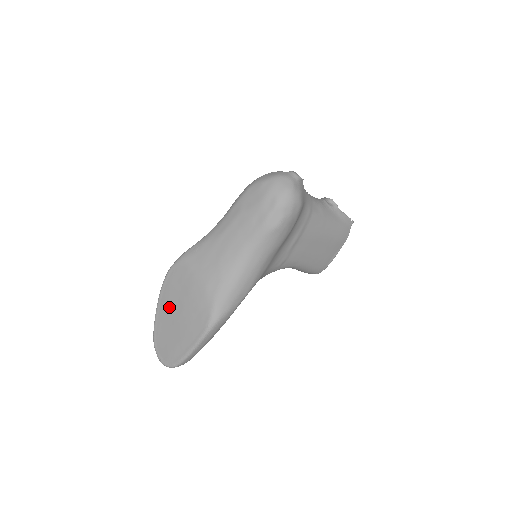
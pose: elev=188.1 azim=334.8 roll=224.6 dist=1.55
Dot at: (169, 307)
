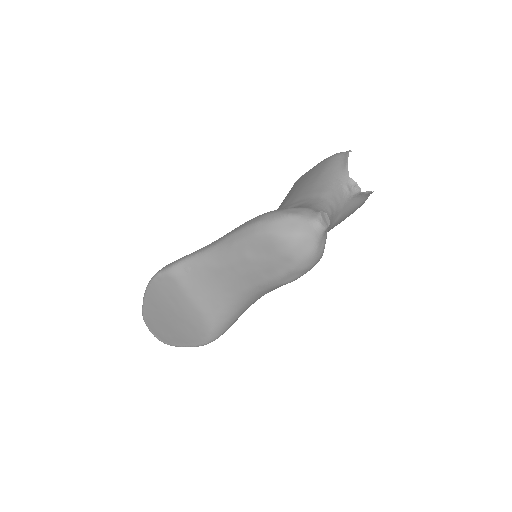
Dot at: (159, 308)
